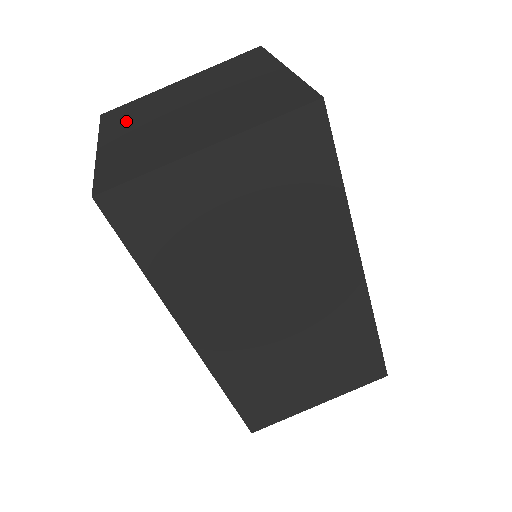
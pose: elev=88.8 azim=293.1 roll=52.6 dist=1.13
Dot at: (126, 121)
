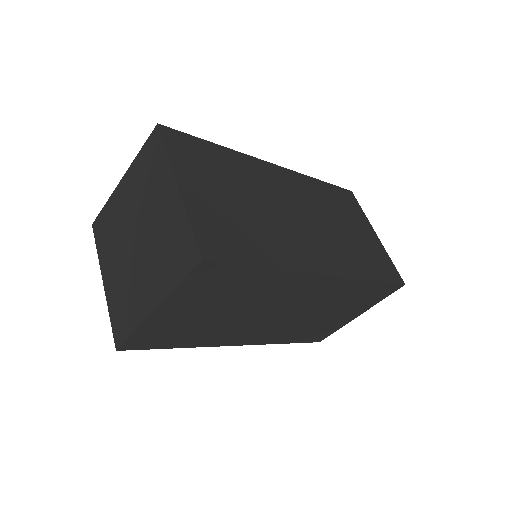
Dot at: (107, 245)
